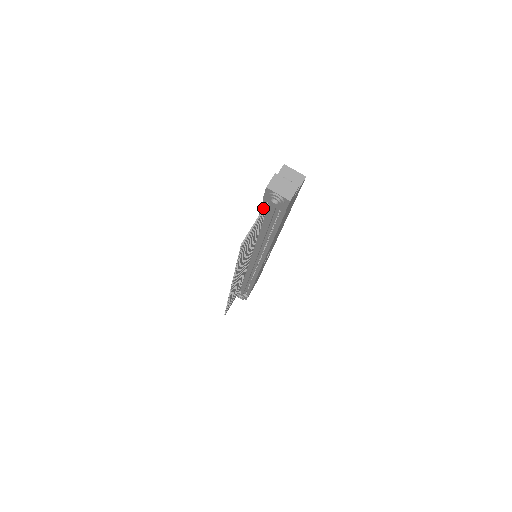
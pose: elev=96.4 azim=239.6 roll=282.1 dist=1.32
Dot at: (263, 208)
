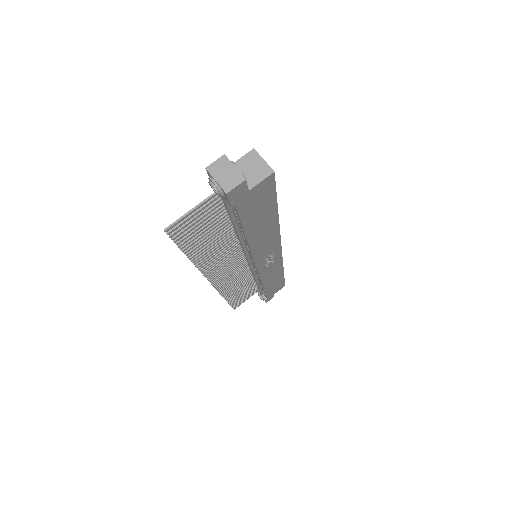
Dot at: (210, 195)
